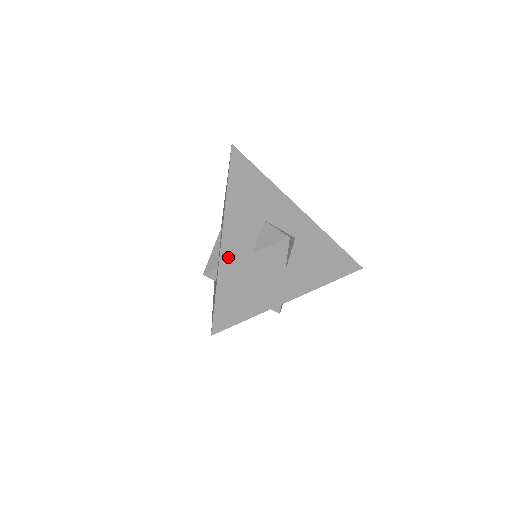
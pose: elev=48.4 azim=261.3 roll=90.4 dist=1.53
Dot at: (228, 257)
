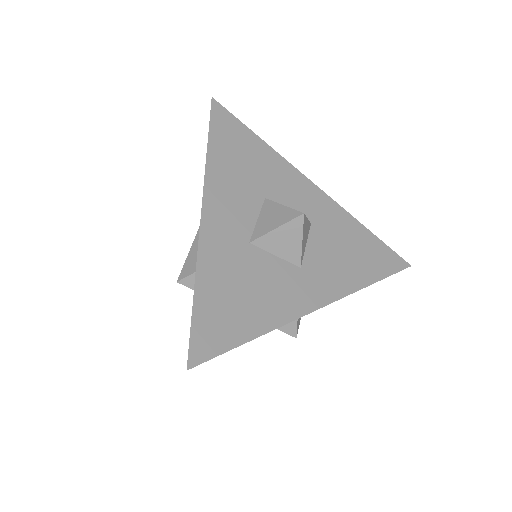
Dot at: (211, 248)
